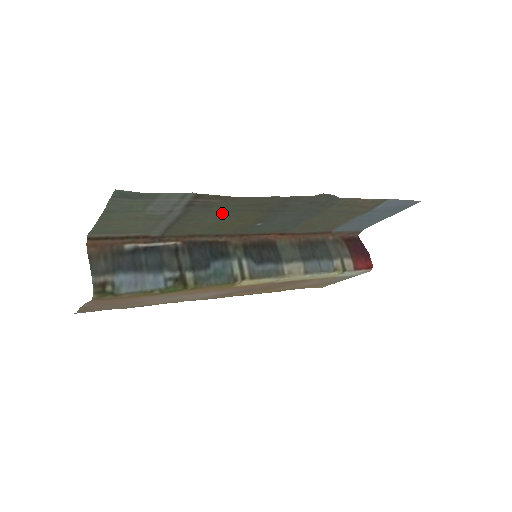
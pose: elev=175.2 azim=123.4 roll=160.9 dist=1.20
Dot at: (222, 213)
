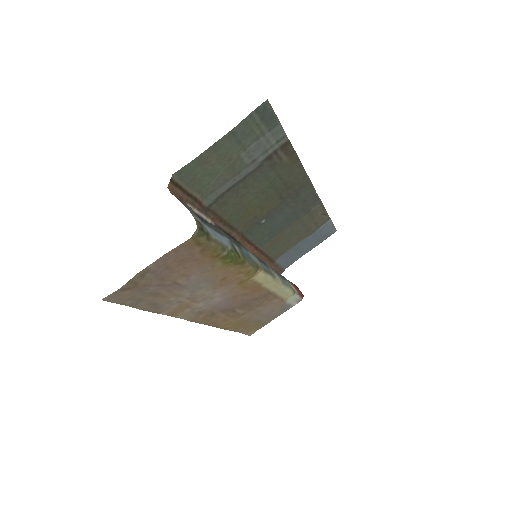
Dot at: (266, 186)
